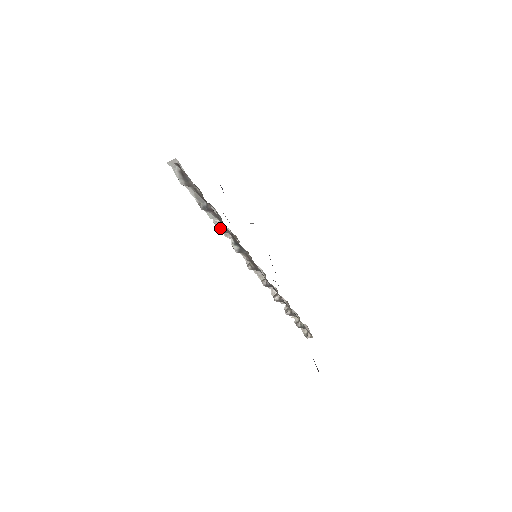
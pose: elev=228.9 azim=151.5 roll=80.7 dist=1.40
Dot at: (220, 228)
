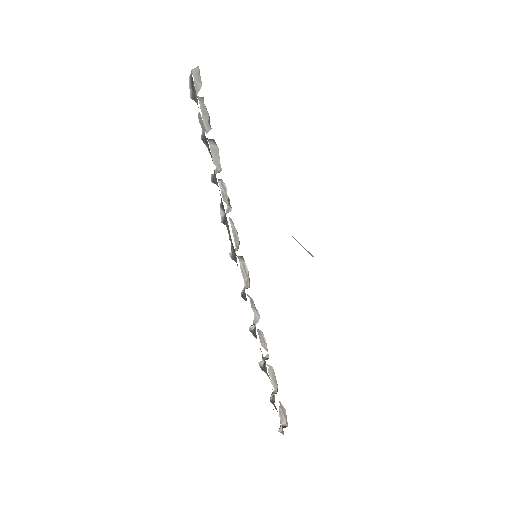
Dot at: (213, 175)
